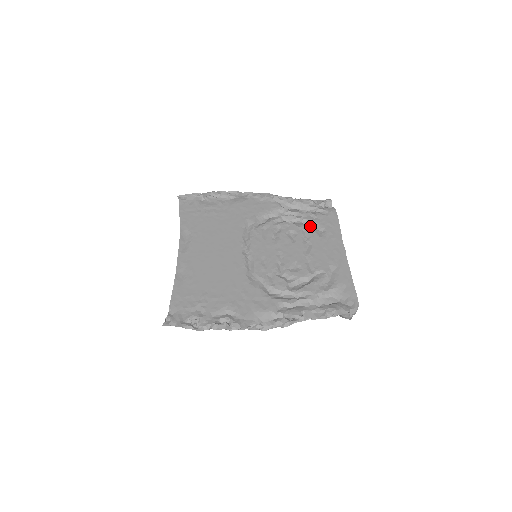
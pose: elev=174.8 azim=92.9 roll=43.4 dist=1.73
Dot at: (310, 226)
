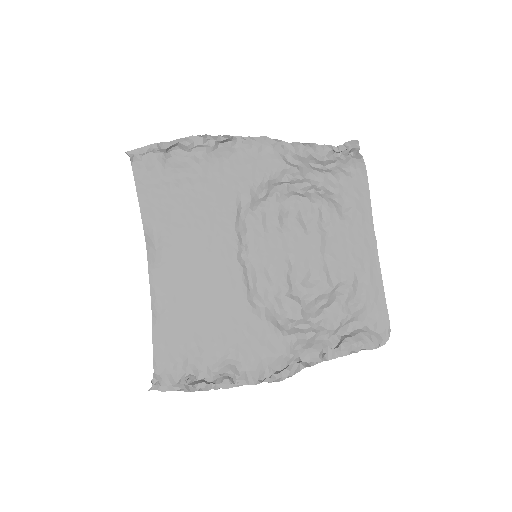
Dot at: (329, 199)
